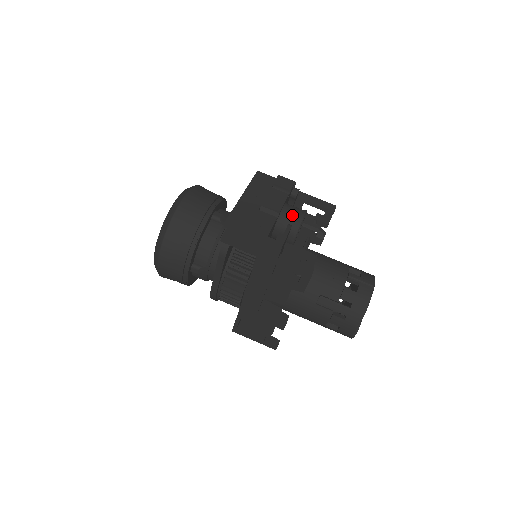
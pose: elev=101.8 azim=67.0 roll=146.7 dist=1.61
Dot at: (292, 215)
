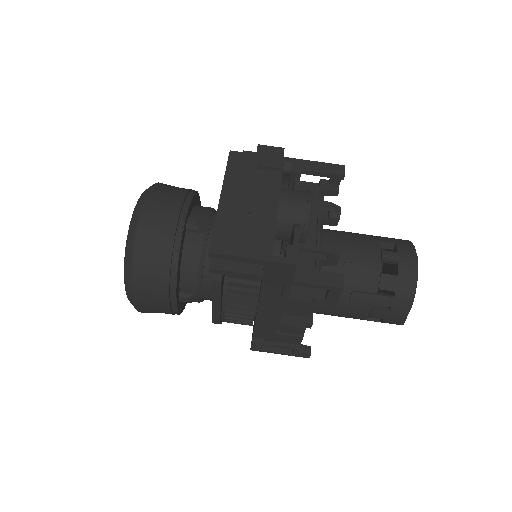
Dot at: (295, 206)
